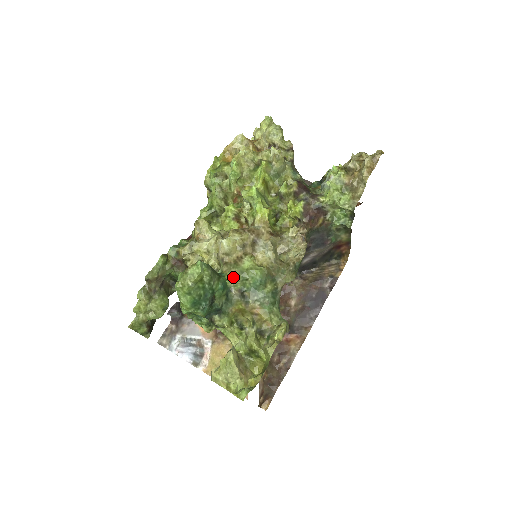
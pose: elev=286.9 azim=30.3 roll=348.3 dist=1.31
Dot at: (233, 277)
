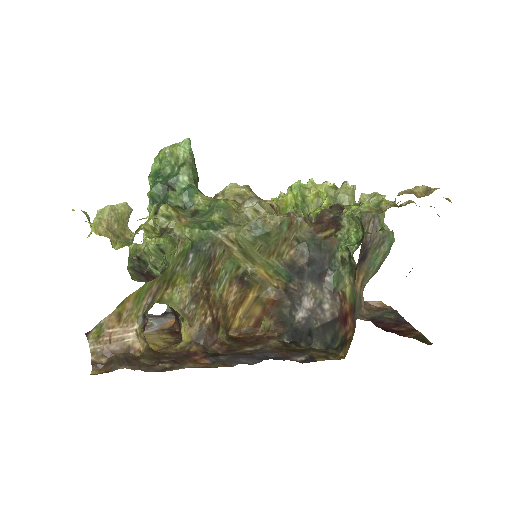
Dot at: (204, 198)
